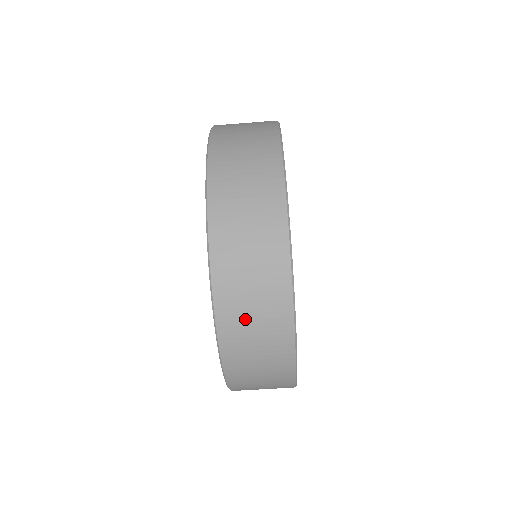
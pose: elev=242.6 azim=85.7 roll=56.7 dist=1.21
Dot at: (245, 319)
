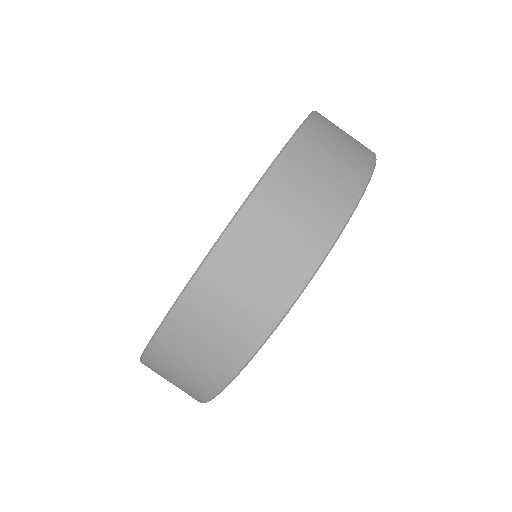
Dot at: (259, 247)
